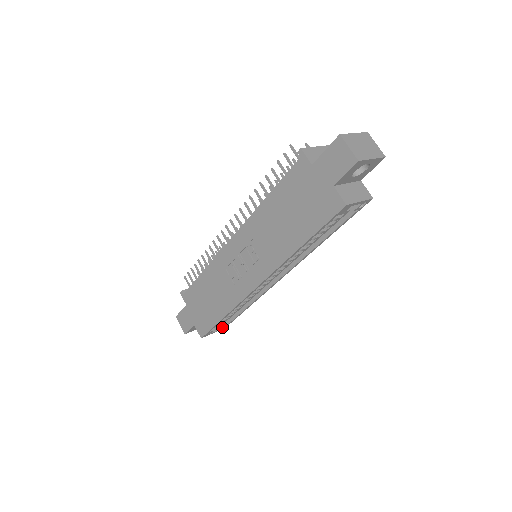
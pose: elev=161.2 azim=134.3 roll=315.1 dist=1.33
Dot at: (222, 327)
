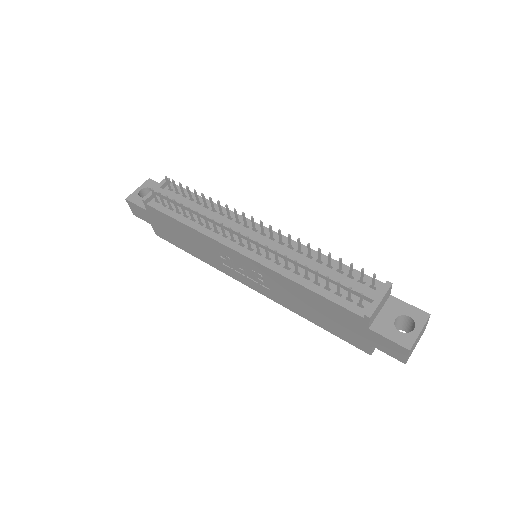
Dot at: occluded
